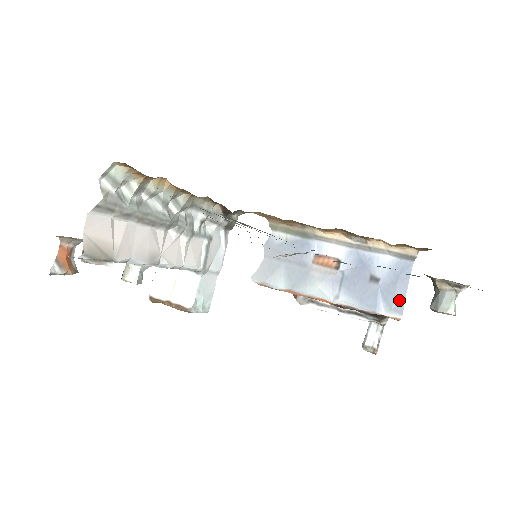
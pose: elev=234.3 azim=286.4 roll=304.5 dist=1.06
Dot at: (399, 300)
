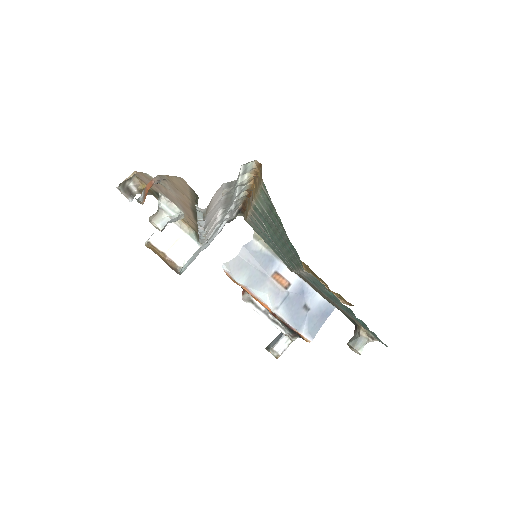
Dot at: (315, 329)
